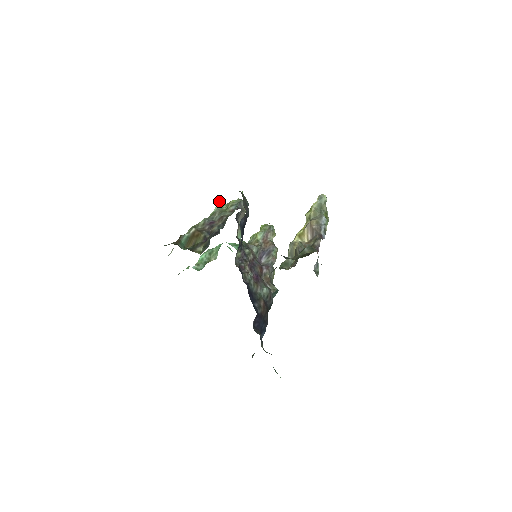
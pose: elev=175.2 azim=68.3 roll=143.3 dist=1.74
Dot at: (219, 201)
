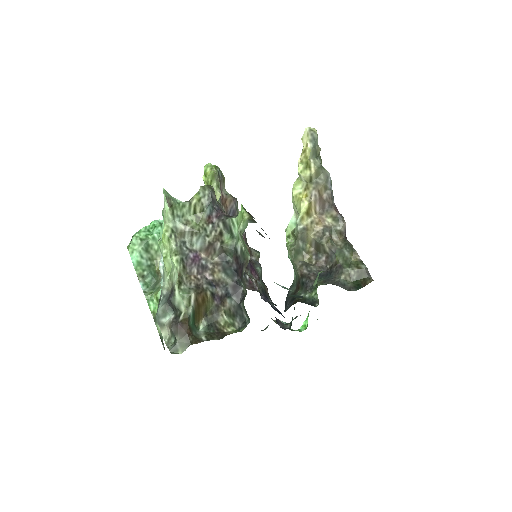
Dot at: (168, 203)
